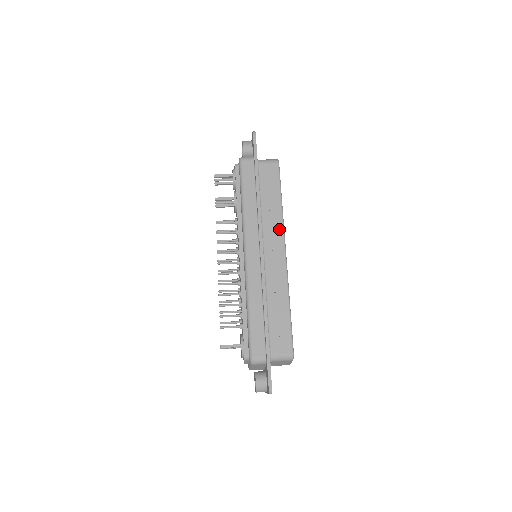
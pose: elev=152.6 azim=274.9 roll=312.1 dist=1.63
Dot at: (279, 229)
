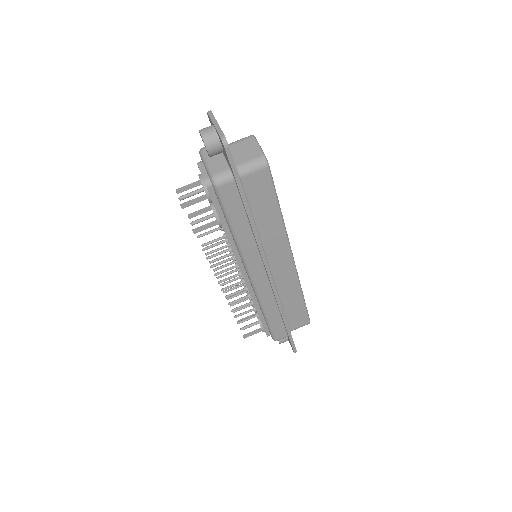
Dot at: (283, 241)
